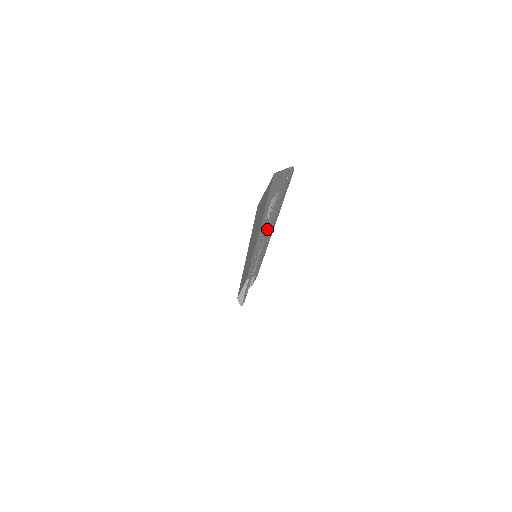
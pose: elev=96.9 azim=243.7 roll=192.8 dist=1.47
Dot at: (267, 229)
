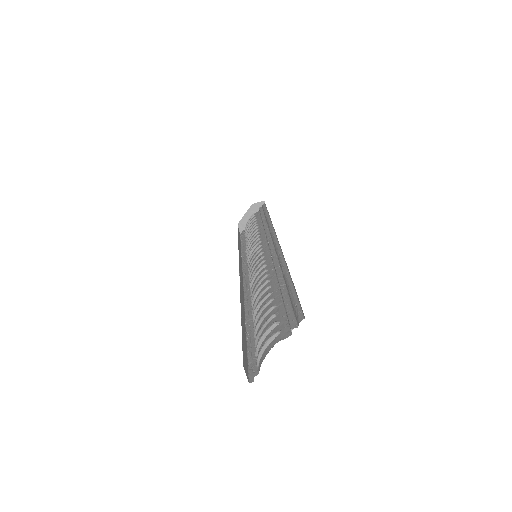
Dot at: (267, 281)
